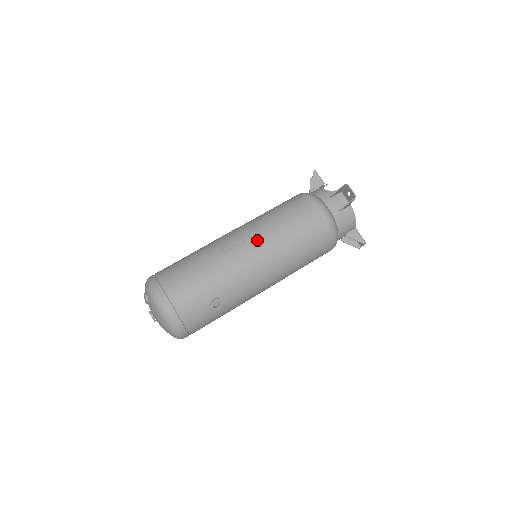
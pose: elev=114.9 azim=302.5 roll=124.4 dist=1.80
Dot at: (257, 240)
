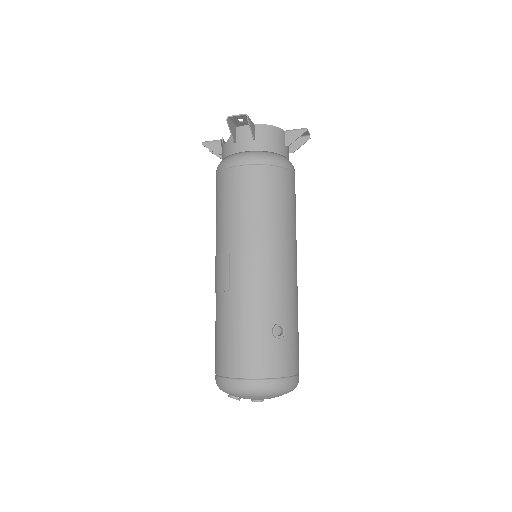
Dot at: (235, 249)
